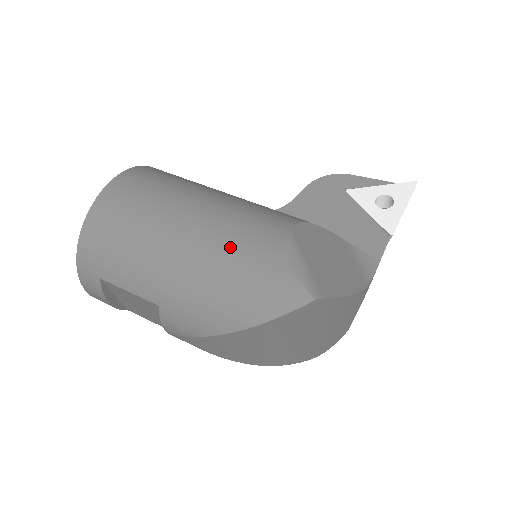
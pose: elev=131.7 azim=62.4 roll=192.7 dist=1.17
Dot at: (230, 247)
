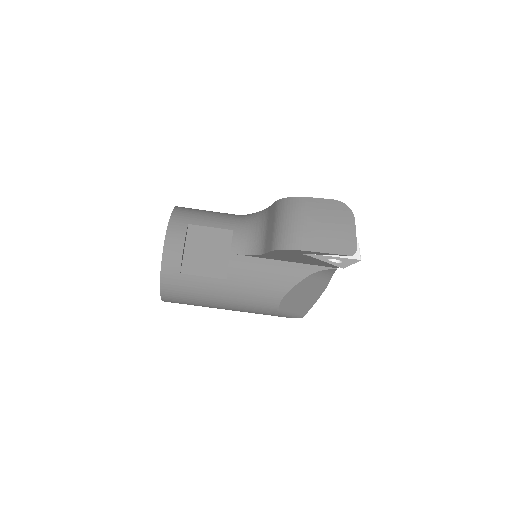
Dot at: occluded
